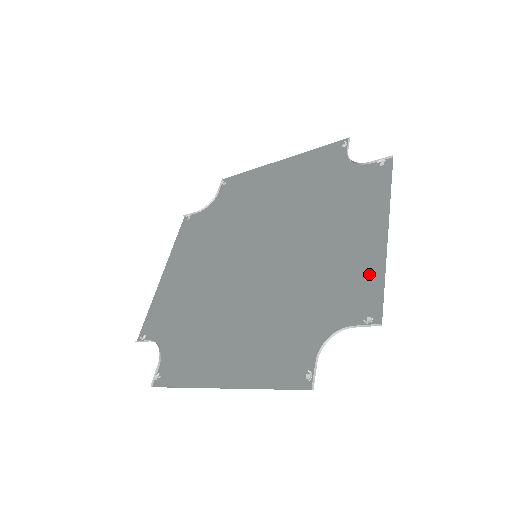
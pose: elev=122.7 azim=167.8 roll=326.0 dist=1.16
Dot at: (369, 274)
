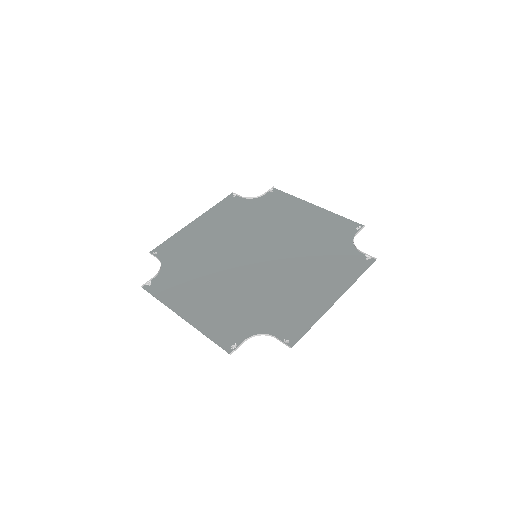
Dot at: (333, 219)
